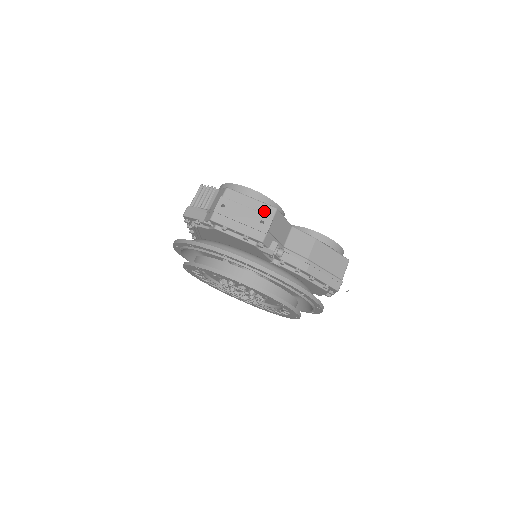
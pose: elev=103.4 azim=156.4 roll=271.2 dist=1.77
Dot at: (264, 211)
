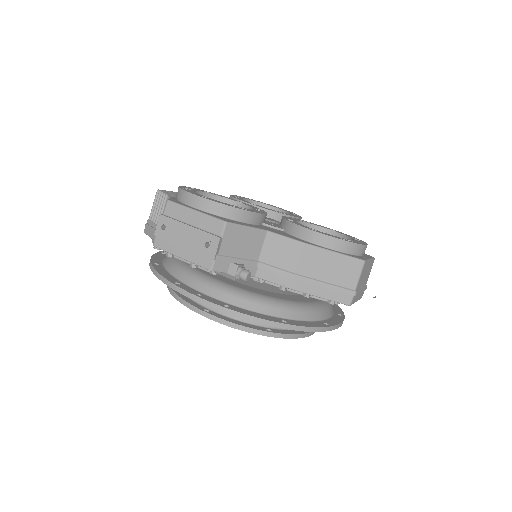
Dot at: (211, 228)
